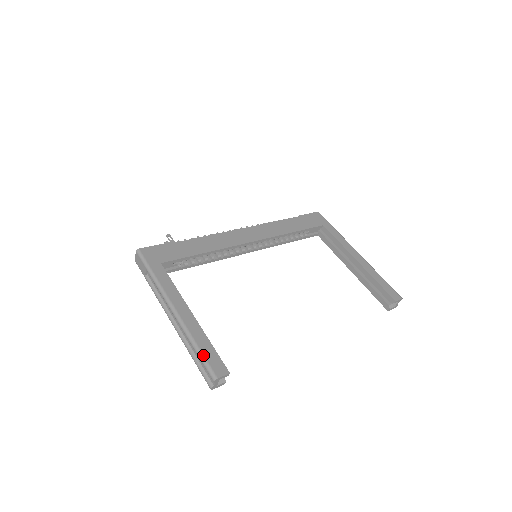
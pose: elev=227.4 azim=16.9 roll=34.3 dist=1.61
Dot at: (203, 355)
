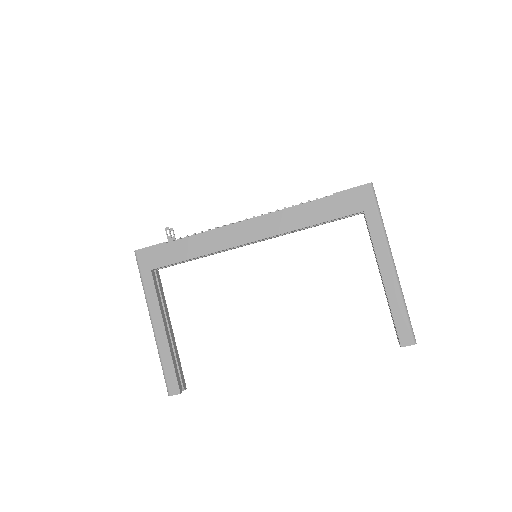
Dot at: (164, 373)
